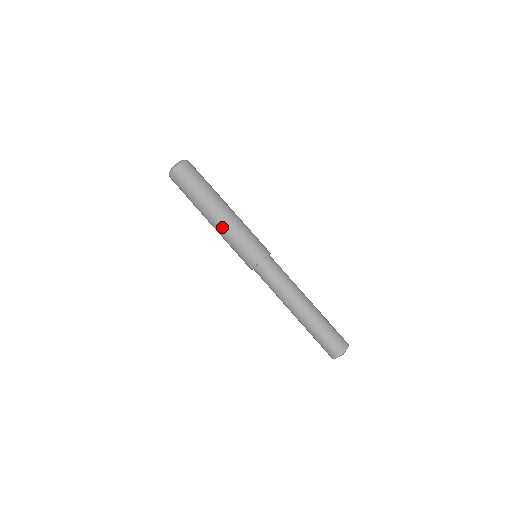
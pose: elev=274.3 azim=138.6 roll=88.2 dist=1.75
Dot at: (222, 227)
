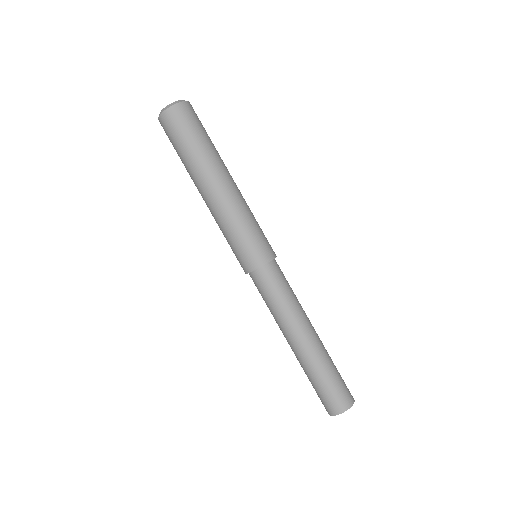
Dot at: (229, 201)
